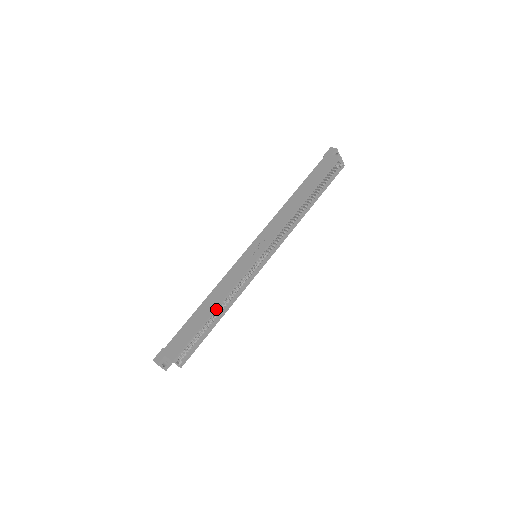
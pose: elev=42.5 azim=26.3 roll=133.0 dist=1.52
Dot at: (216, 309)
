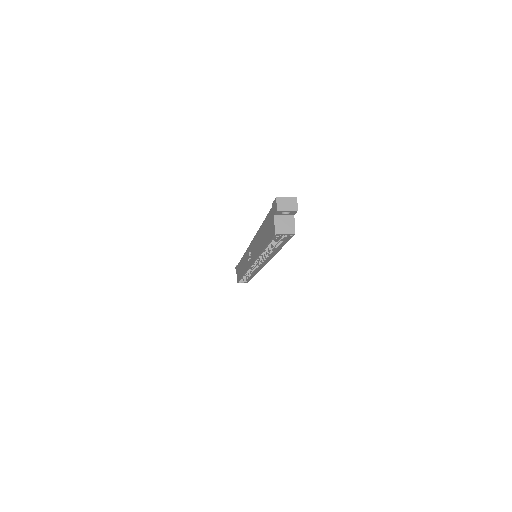
Dot at: (242, 276)
